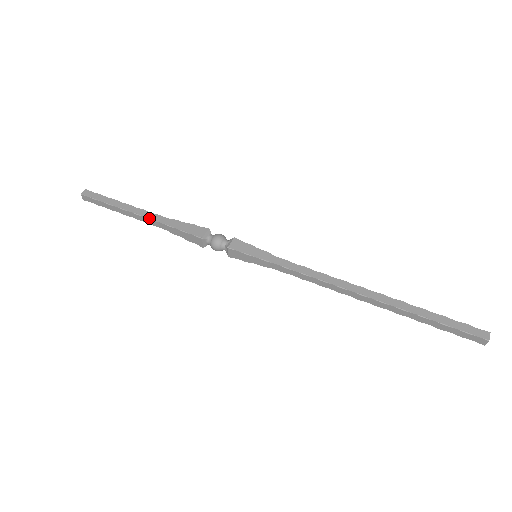
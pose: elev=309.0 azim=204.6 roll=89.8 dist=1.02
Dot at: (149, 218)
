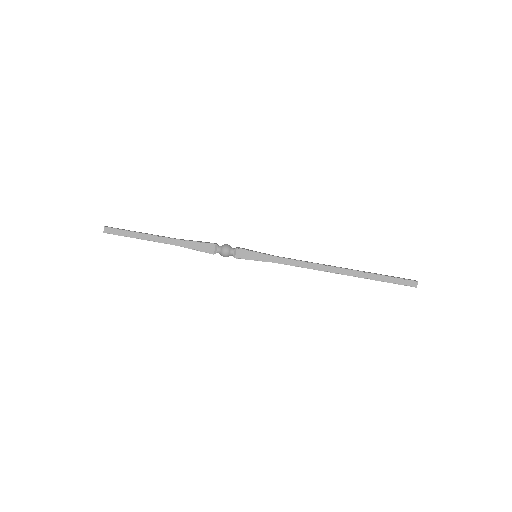
Dot at: (168, 237)
